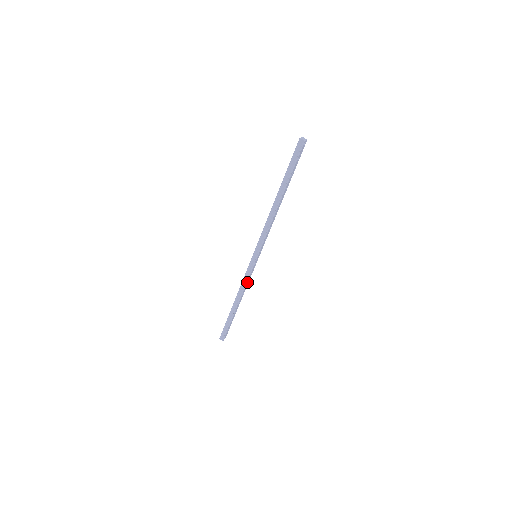
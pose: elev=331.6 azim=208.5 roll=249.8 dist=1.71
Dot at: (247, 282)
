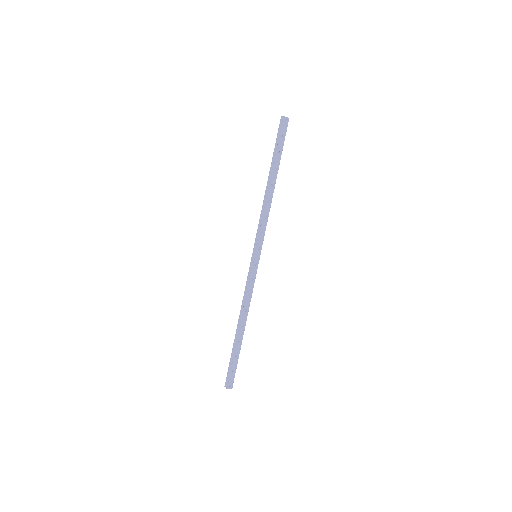
Dot at: (249, 292)
